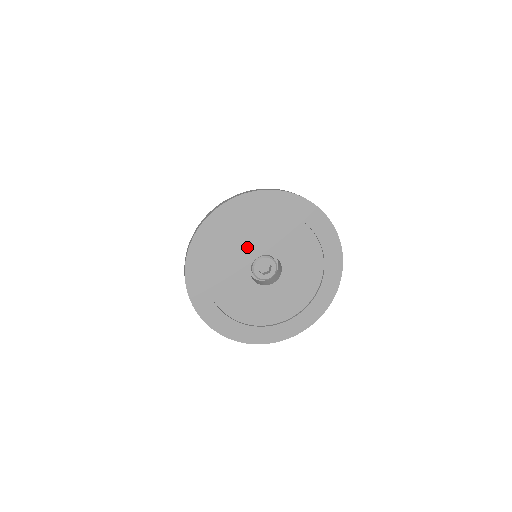
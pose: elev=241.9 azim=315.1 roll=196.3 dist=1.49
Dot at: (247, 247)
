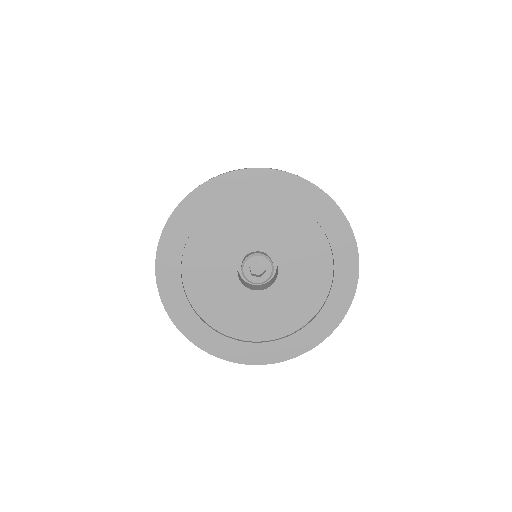
Dot at: (221, 256)
